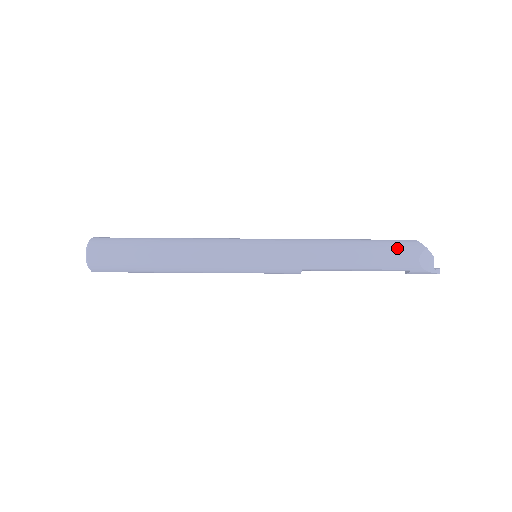
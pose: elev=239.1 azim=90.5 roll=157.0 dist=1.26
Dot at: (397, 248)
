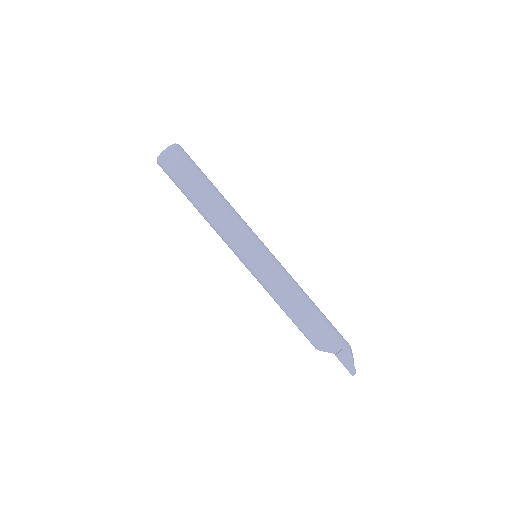
Dot at: occluded
